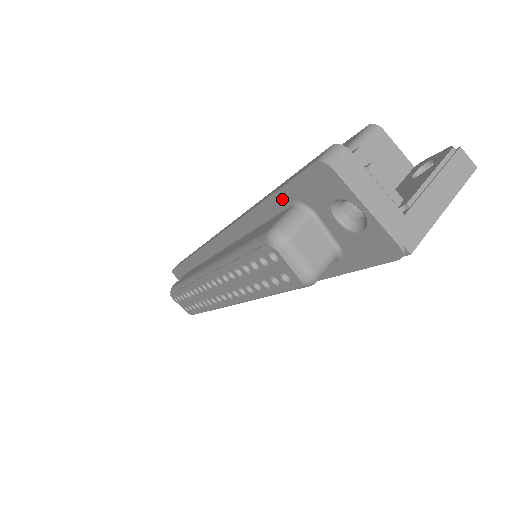
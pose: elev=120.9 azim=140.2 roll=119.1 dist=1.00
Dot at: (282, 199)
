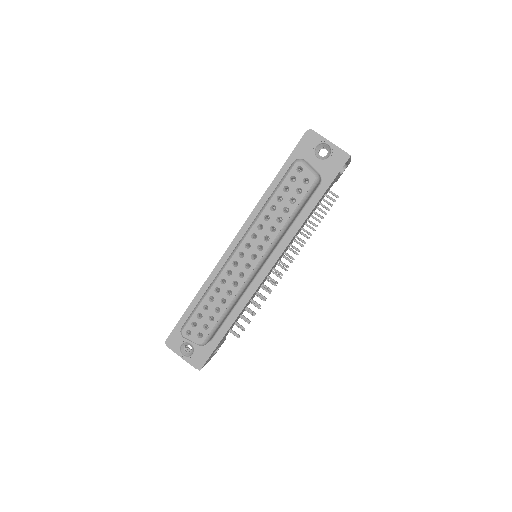
Dot at: (289, 165)
